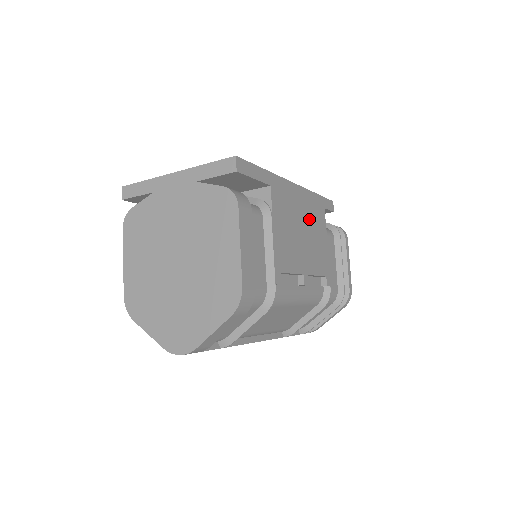
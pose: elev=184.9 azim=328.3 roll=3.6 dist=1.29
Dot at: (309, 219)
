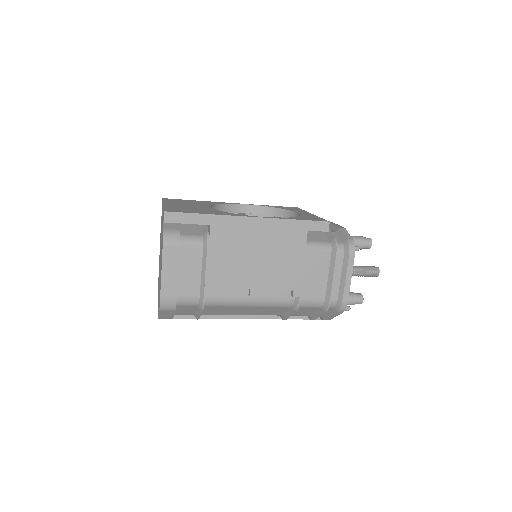
Dot at: (272, 244)
